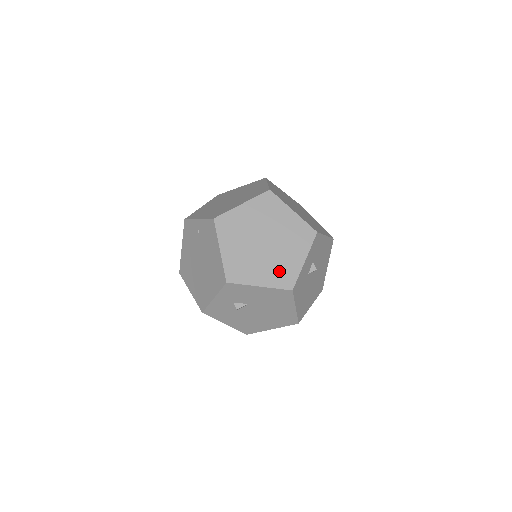
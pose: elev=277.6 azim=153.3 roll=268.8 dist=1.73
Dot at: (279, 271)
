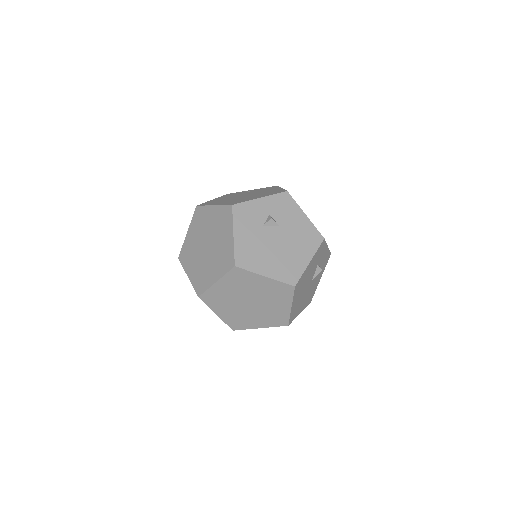
Dot at: occluded
